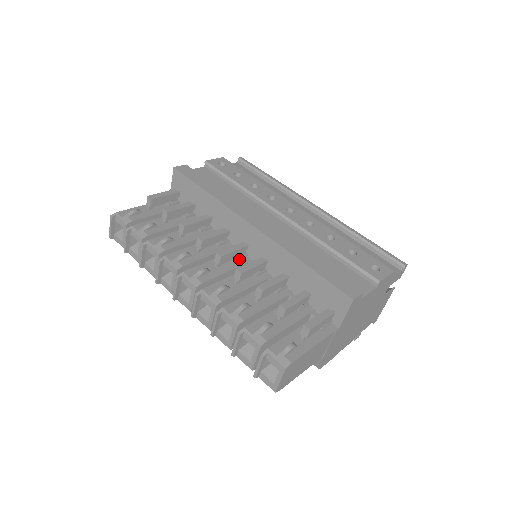
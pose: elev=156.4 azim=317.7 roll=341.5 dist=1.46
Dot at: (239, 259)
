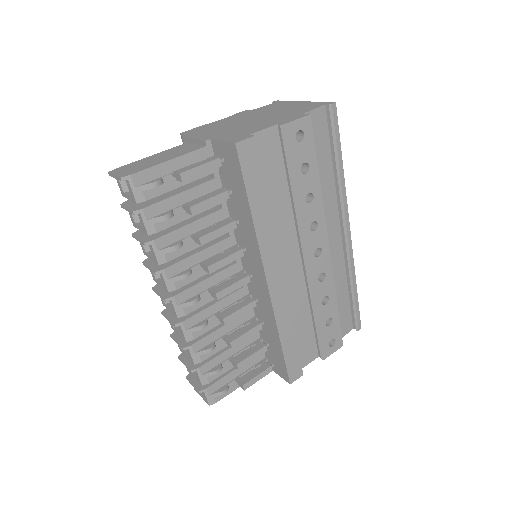
Dot at: occluded
